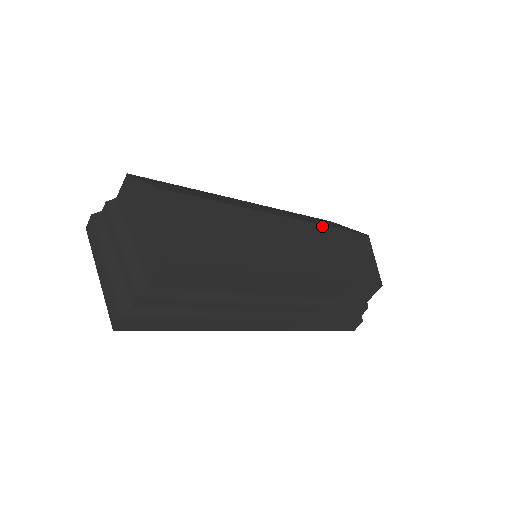
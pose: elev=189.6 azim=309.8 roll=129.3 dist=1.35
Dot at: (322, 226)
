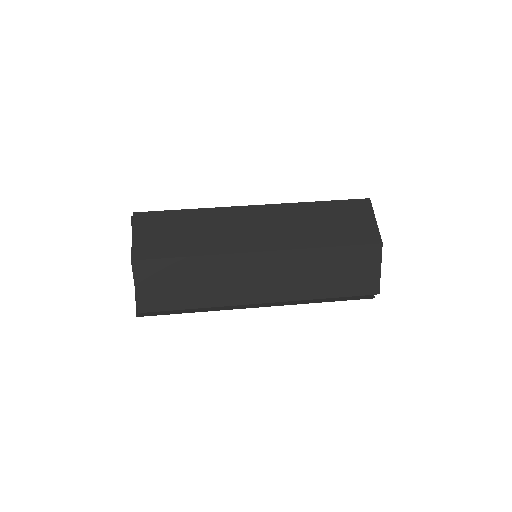
Dot at: (310, 249)
